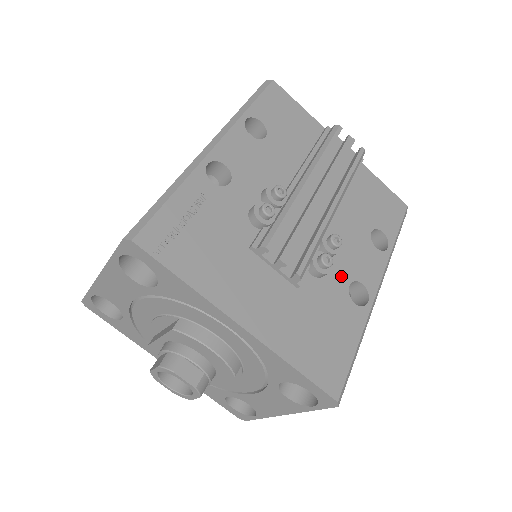
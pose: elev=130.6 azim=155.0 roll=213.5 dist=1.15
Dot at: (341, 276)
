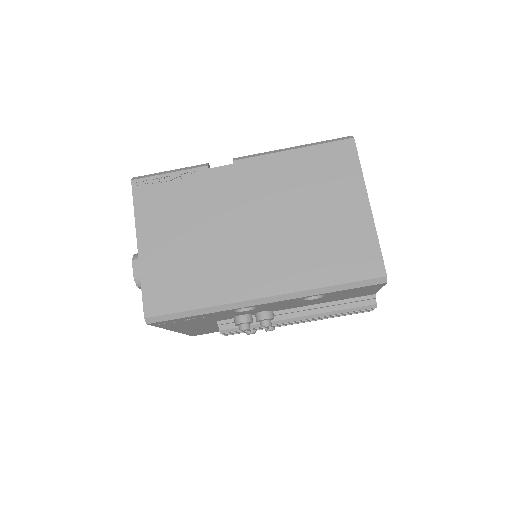
Dot at: occluded
